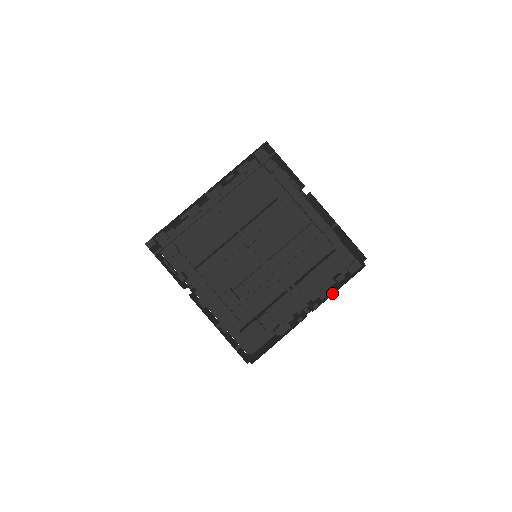
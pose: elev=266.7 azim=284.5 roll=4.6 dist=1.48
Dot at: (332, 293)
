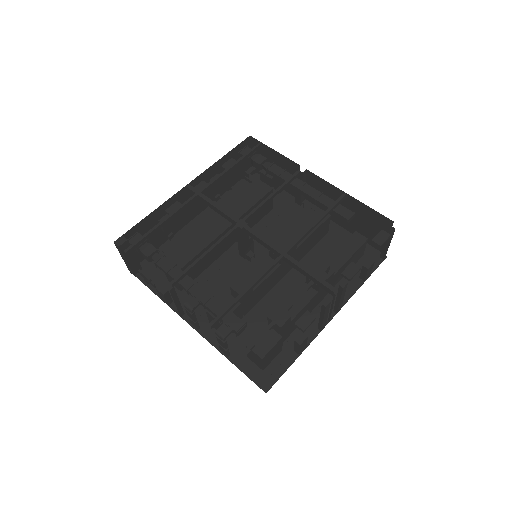
Dot at: occluded
